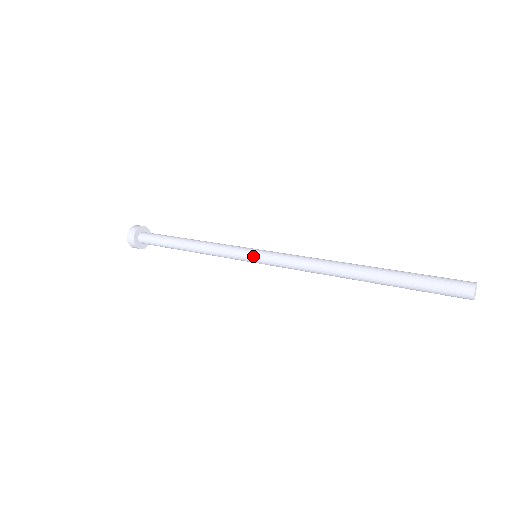
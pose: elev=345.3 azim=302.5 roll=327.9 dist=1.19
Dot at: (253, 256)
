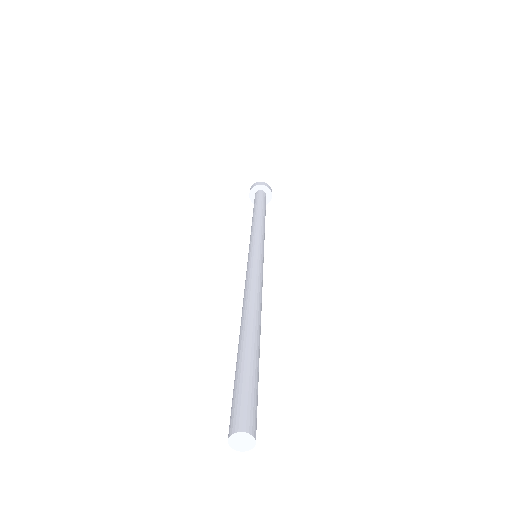
Dot at: (252, 250)
